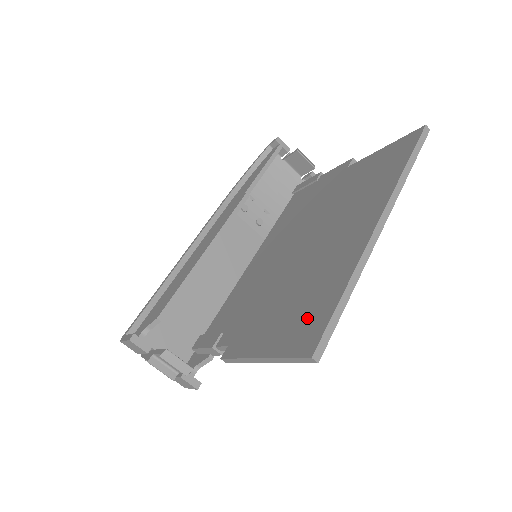
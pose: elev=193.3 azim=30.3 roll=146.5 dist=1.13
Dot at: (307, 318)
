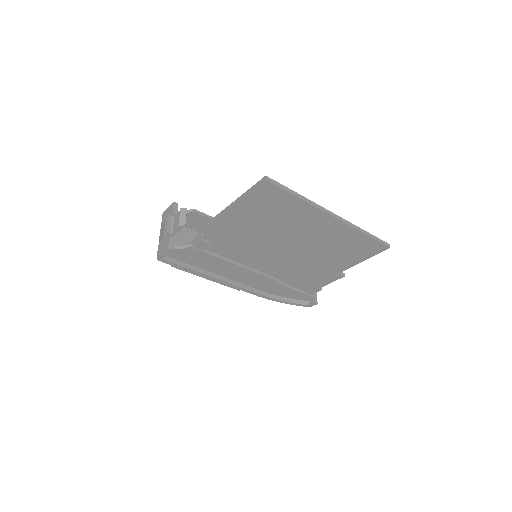
Dot at: occluded
